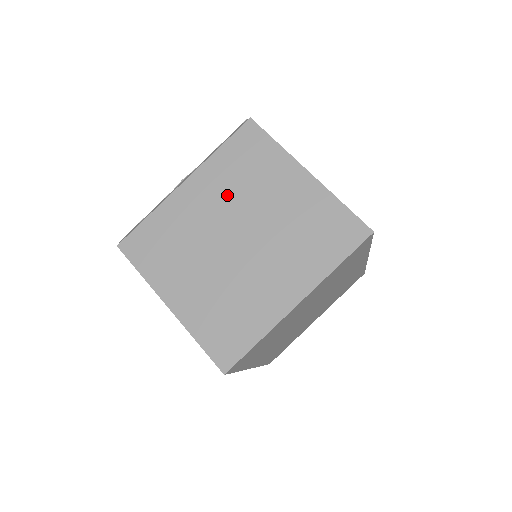
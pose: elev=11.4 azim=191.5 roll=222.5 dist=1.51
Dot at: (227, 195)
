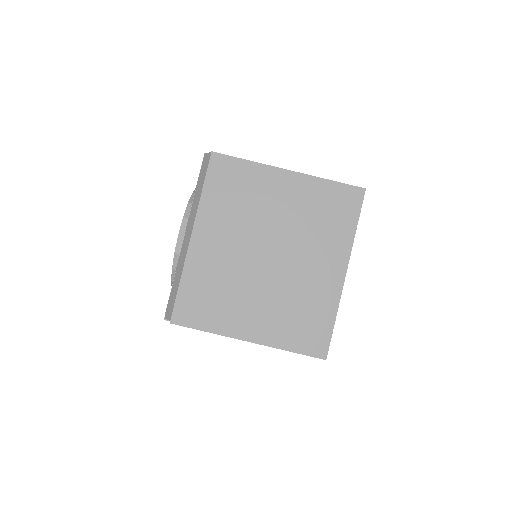
Dot at: (236, 226)
